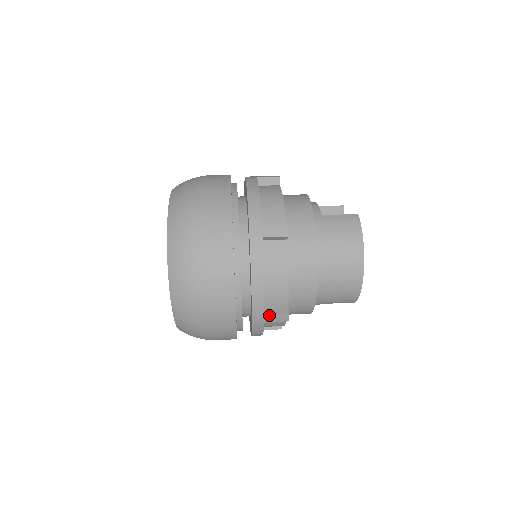
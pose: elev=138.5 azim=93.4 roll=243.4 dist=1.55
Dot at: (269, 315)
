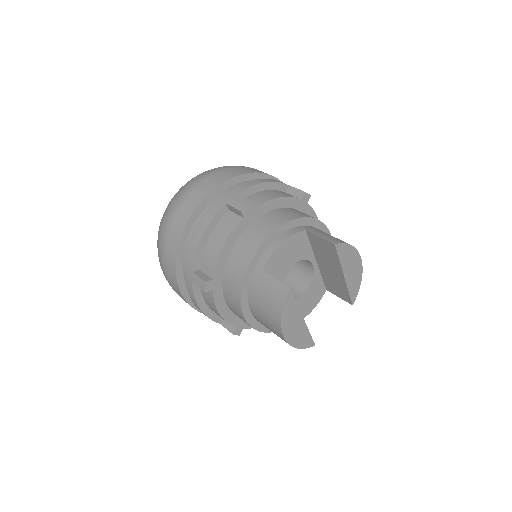
Dot at: (223, 326)
